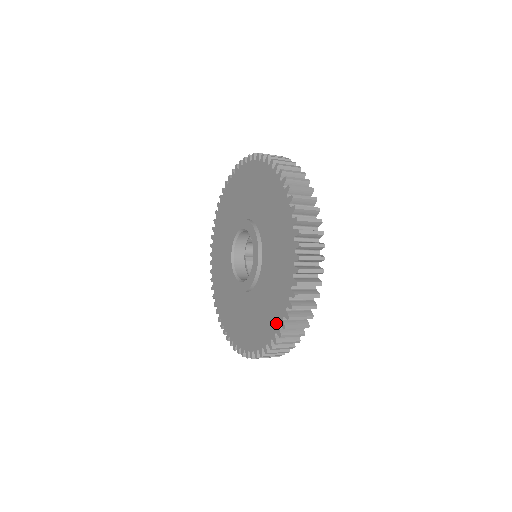
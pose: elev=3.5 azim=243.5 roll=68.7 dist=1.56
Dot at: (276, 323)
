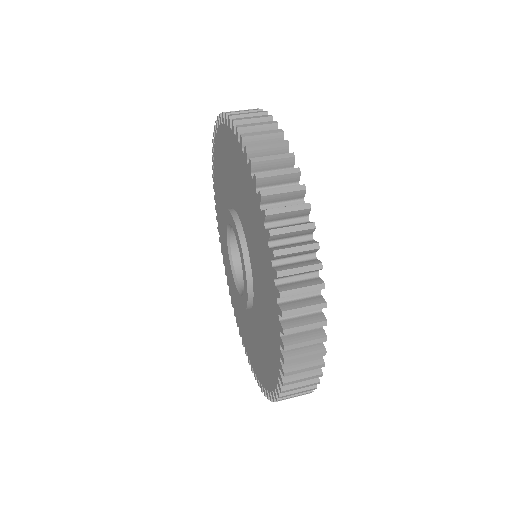
Dot at: (248, 354)
